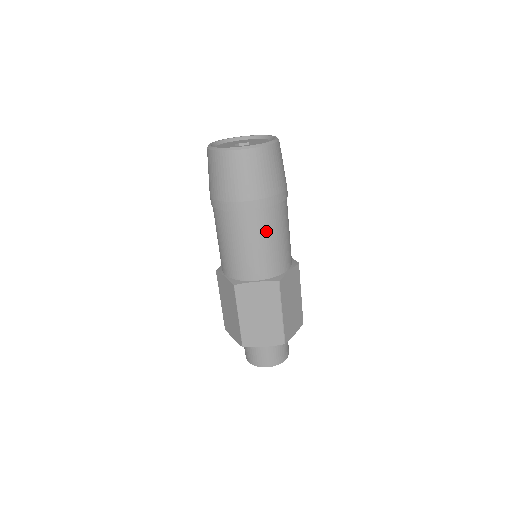
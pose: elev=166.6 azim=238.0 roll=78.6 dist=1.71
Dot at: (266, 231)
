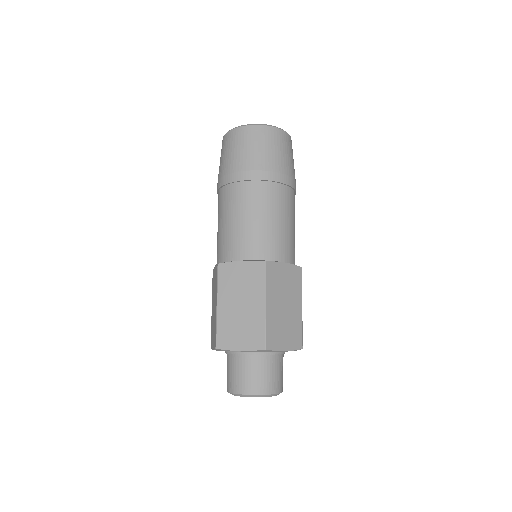
Dot at: (292, 212)
